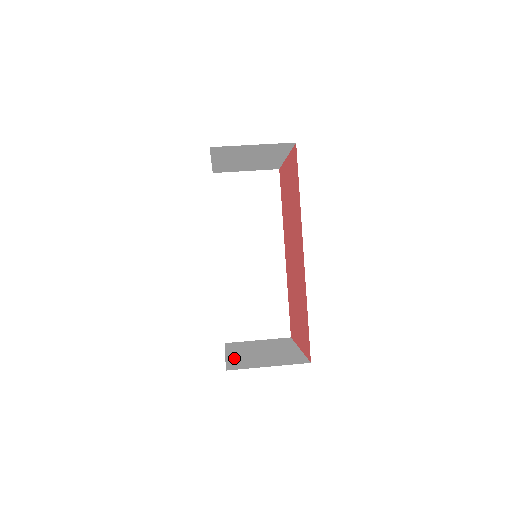
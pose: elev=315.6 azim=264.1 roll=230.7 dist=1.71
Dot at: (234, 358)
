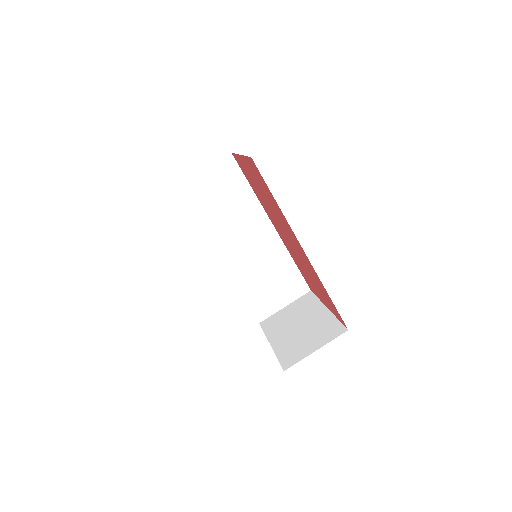
Dot at: (280, 347)
